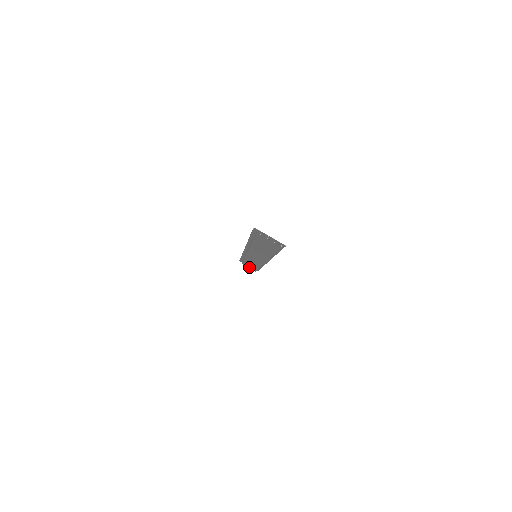
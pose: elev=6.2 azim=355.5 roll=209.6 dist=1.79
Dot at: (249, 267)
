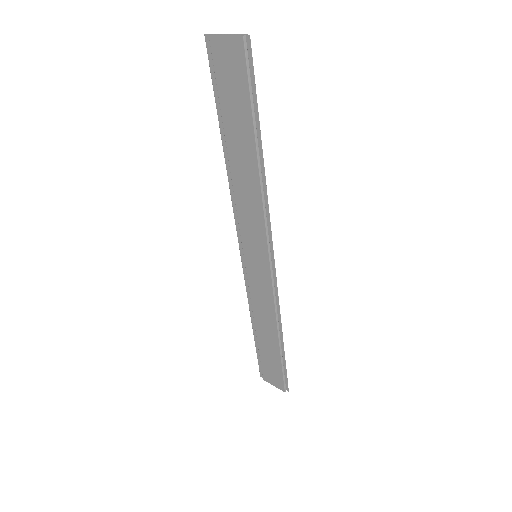
Dot at: (273, 380)
